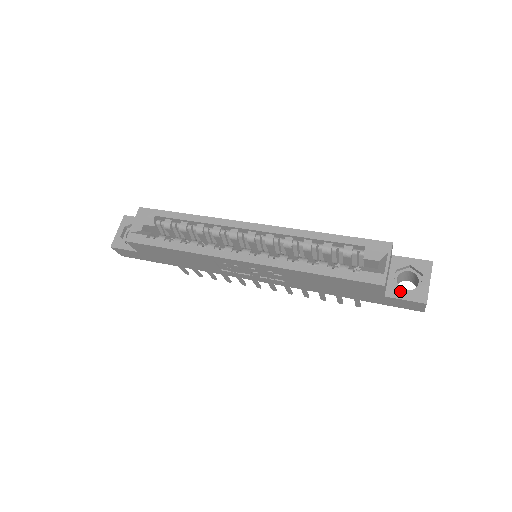
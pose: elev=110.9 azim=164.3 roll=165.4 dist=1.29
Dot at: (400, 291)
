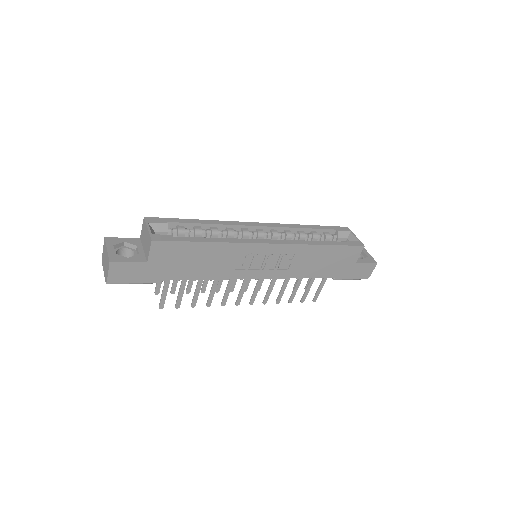
Dot at: (360, 259)
